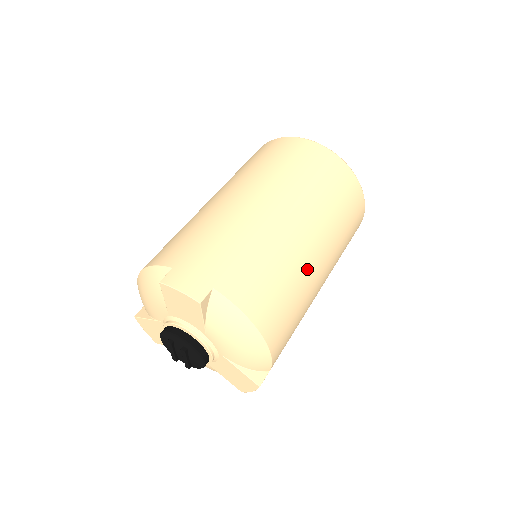
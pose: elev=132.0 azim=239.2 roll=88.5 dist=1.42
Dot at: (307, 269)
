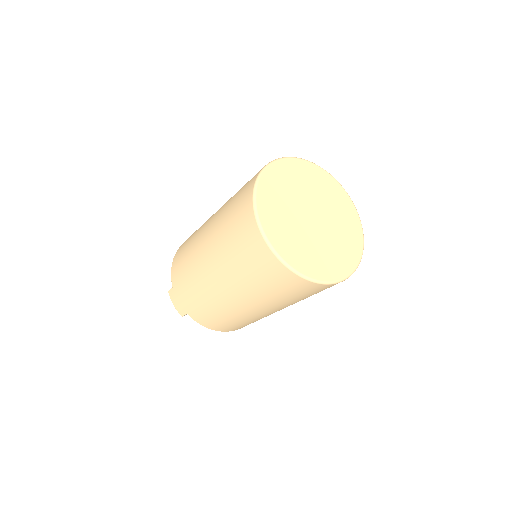
Dot at: (254, 316)
